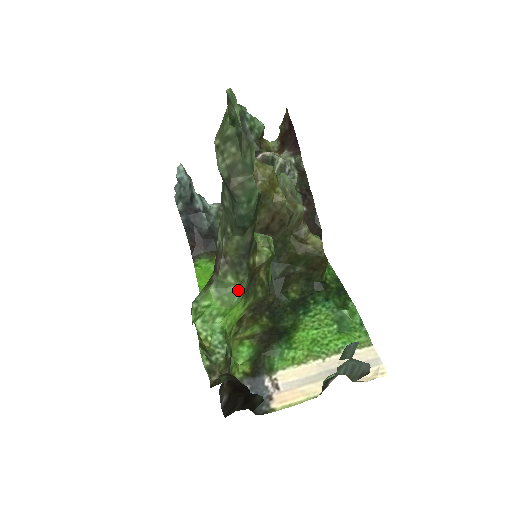
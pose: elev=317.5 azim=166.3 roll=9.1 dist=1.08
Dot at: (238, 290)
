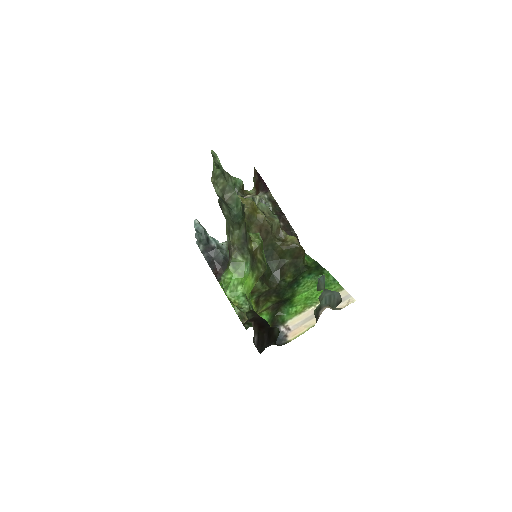
Dot at: (246, 264)
